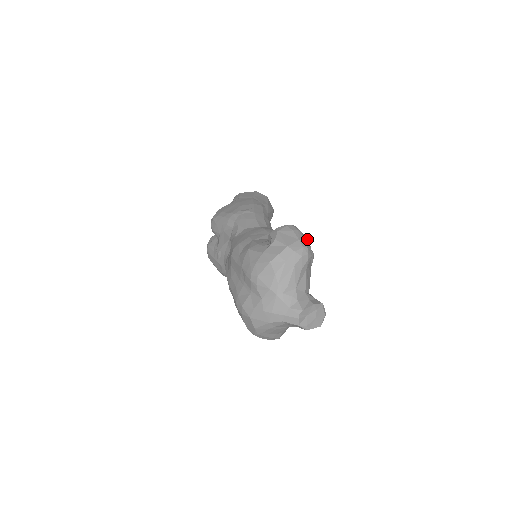
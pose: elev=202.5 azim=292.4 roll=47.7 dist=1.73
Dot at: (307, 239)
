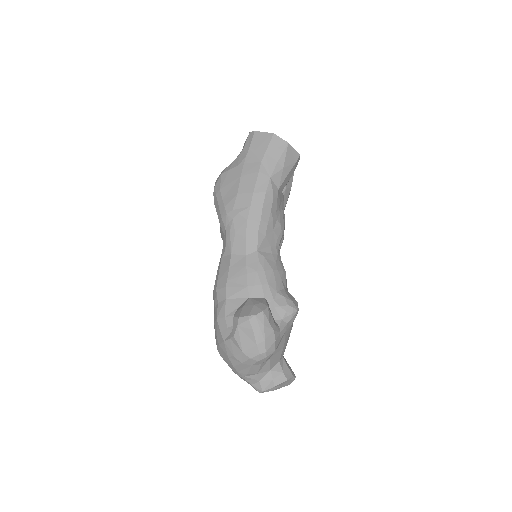
Dot at: (273, 330)
